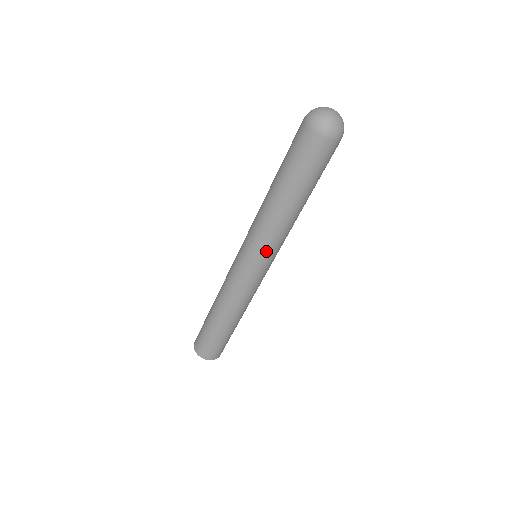
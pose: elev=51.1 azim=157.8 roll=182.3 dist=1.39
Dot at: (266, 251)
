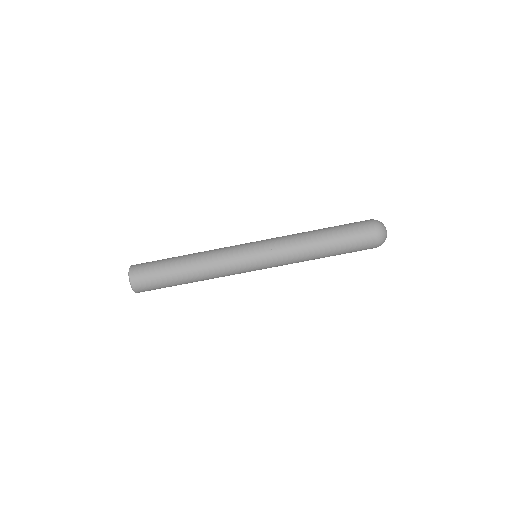
Dot at: (272, 245)
